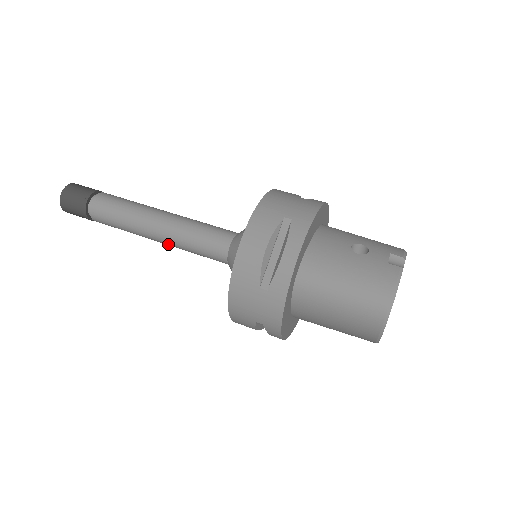
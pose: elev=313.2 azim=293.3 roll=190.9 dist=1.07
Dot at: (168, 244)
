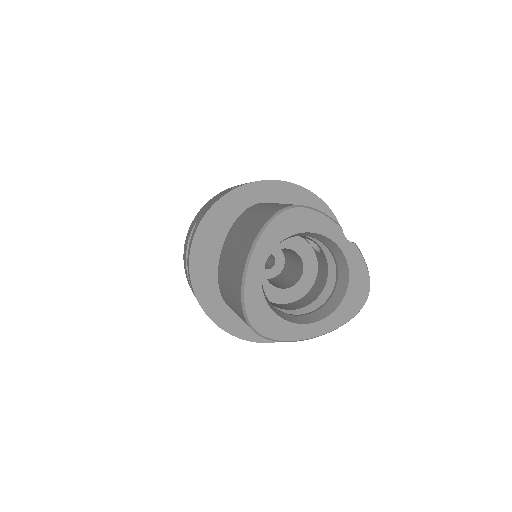
Dot at: occluded
